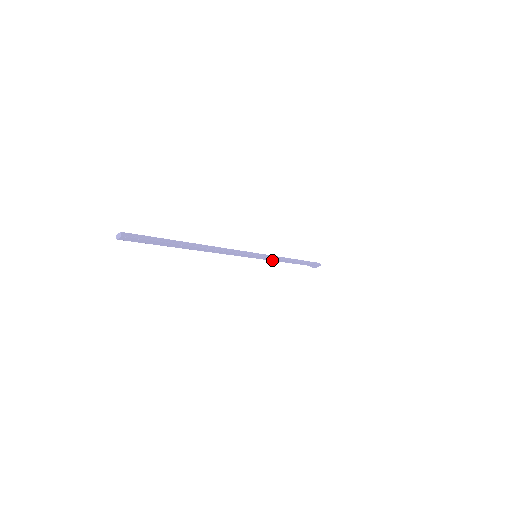
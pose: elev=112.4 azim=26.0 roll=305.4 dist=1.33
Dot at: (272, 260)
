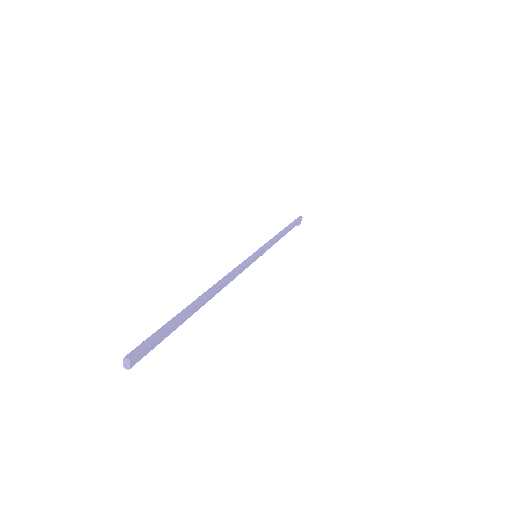
Dot at: (270, 247)
